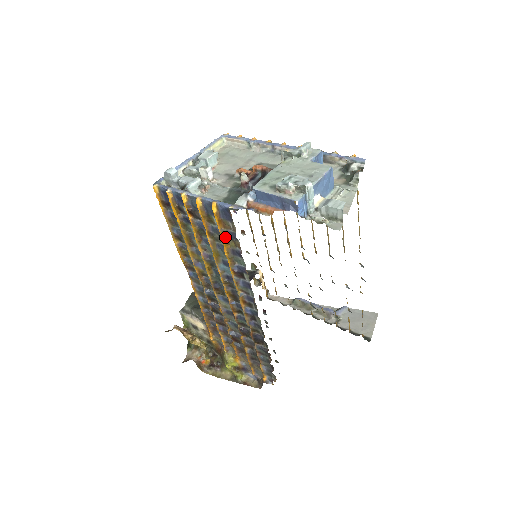
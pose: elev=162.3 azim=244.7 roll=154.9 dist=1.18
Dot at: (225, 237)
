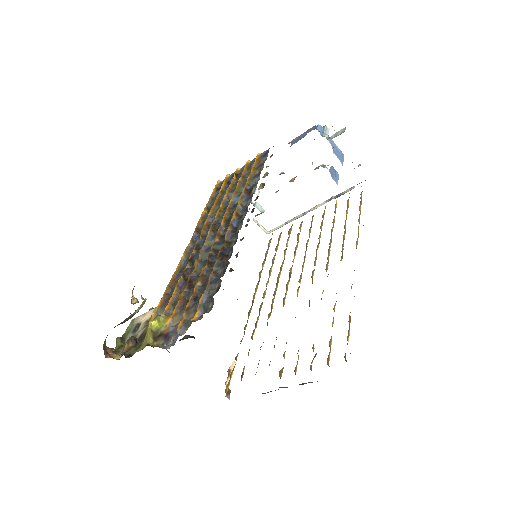
Dot at: (255, 168)
